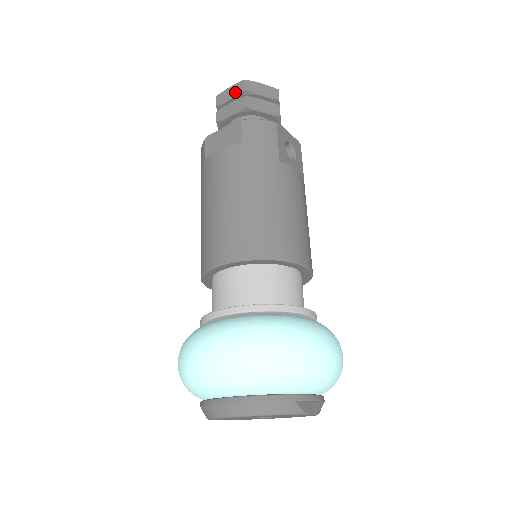
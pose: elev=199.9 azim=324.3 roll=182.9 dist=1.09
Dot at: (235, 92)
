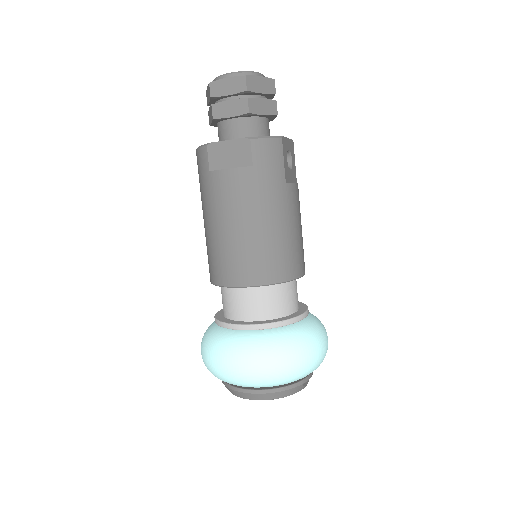
Dot at: (234, 88)
